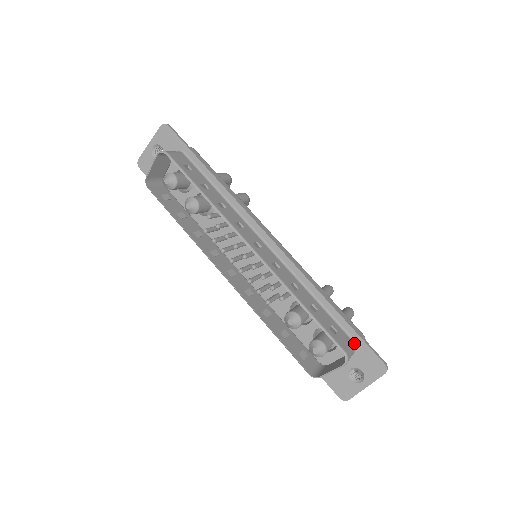
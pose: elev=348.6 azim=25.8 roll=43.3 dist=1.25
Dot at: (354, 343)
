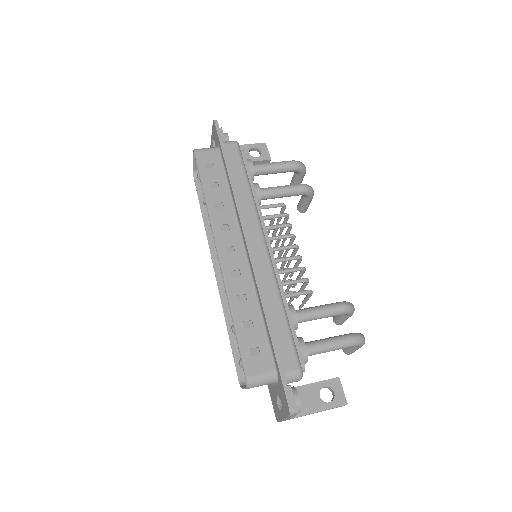
Dot at: (276, 373)
